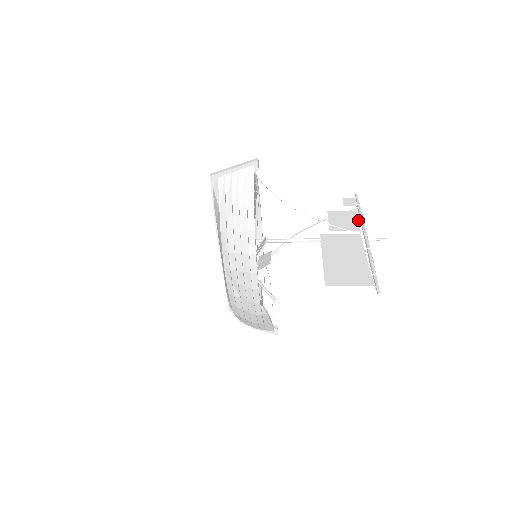
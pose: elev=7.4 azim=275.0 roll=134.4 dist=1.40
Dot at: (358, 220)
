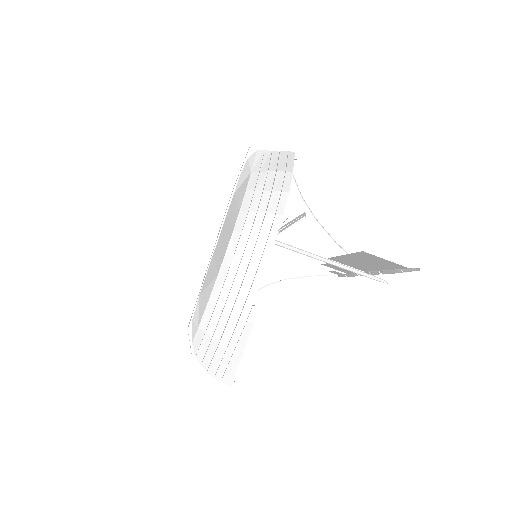
Dot at: occluded
